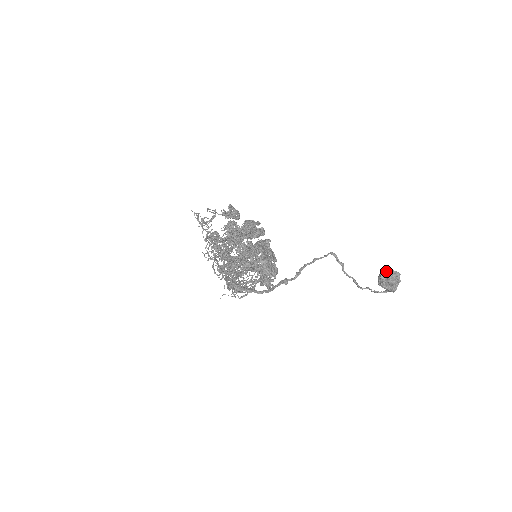
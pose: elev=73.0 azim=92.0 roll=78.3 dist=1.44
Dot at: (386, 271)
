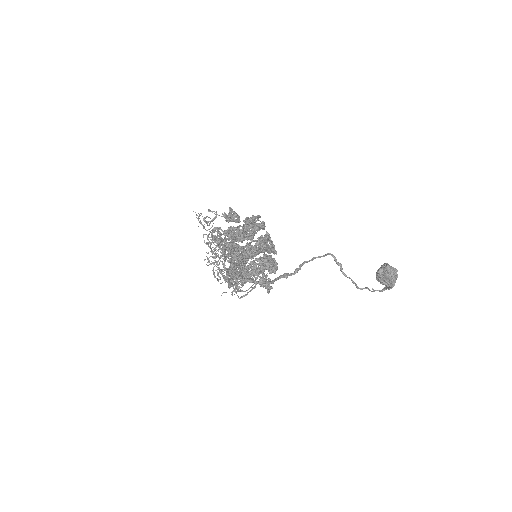
Dot at: (384, 266)
